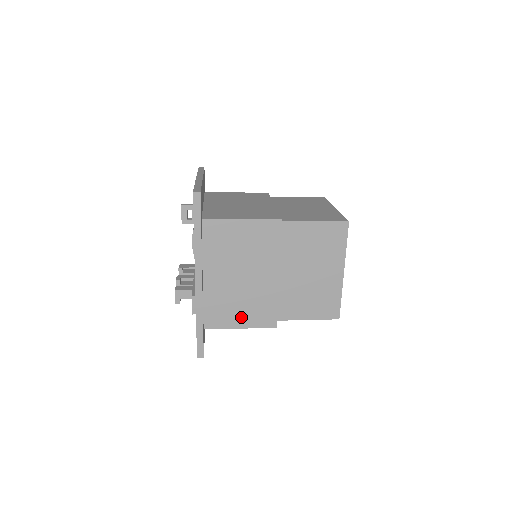
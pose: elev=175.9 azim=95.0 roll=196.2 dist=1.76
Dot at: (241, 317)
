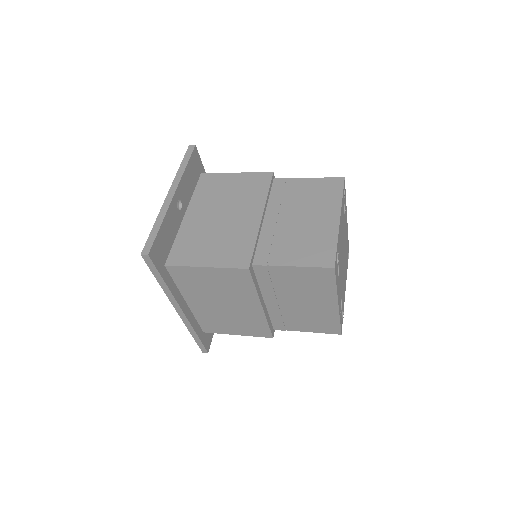
Dot at: (235, 329)
